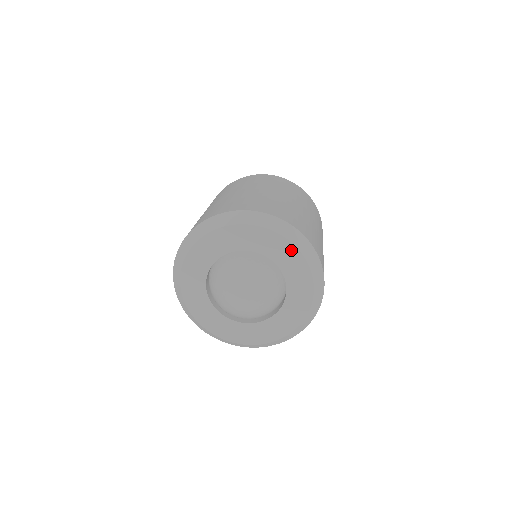
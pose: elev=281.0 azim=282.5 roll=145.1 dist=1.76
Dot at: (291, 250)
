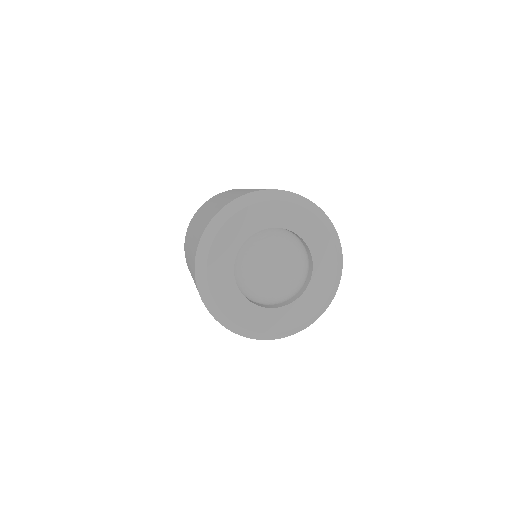
Dot at: (330, 282)
